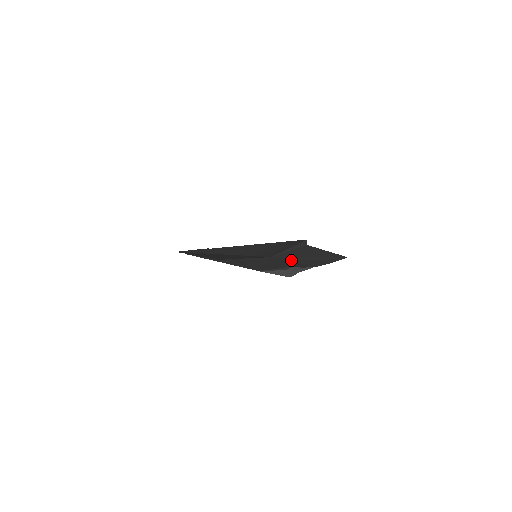
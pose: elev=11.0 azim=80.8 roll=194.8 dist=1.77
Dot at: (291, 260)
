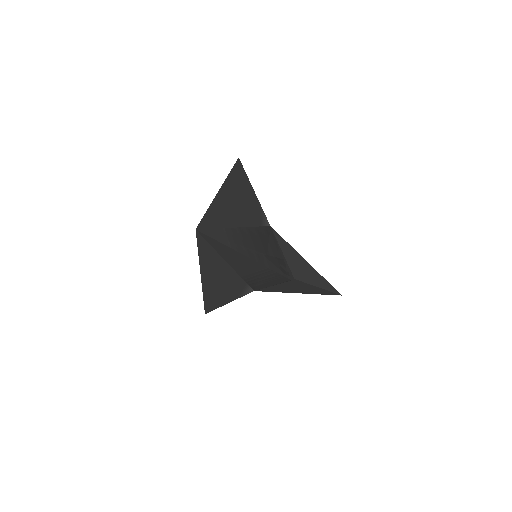
Dot at: occluded
